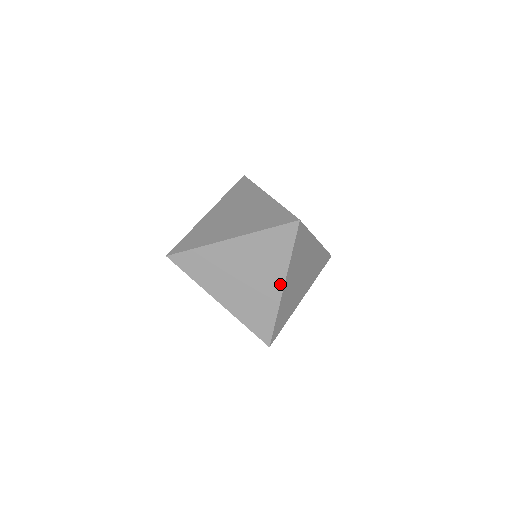
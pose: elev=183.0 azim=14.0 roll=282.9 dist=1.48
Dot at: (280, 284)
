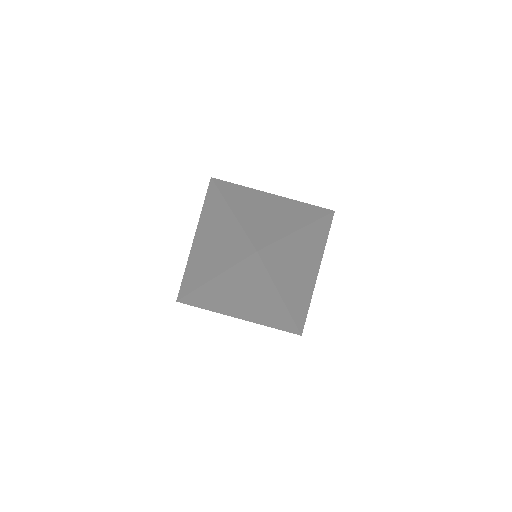
Dot at: (277, 297)
